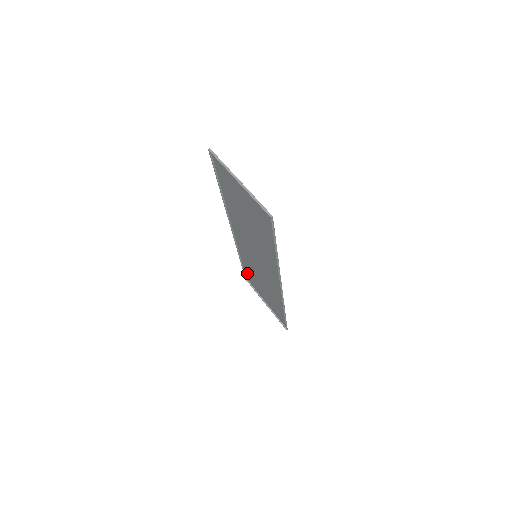
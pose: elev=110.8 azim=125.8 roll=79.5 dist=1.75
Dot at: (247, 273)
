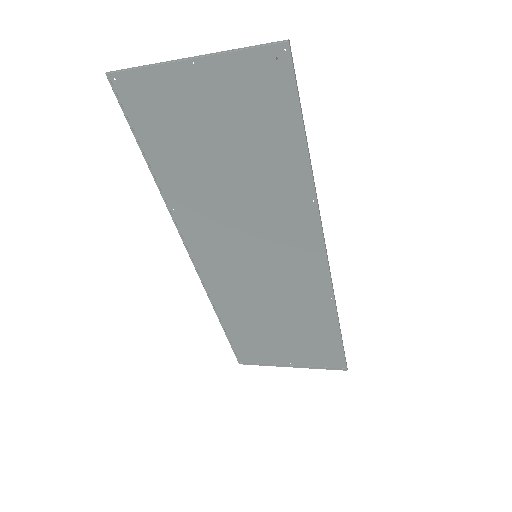
Dot at: (240, 344)
